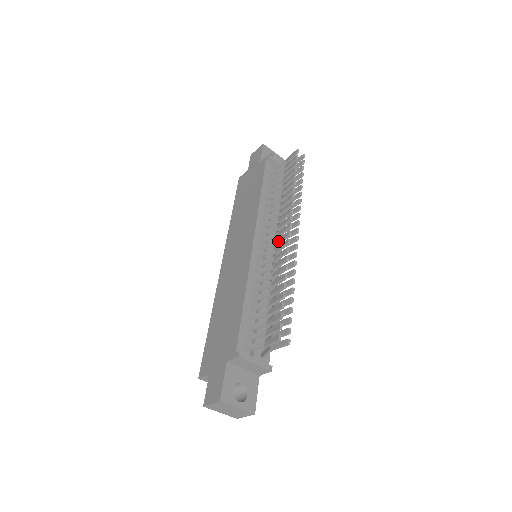
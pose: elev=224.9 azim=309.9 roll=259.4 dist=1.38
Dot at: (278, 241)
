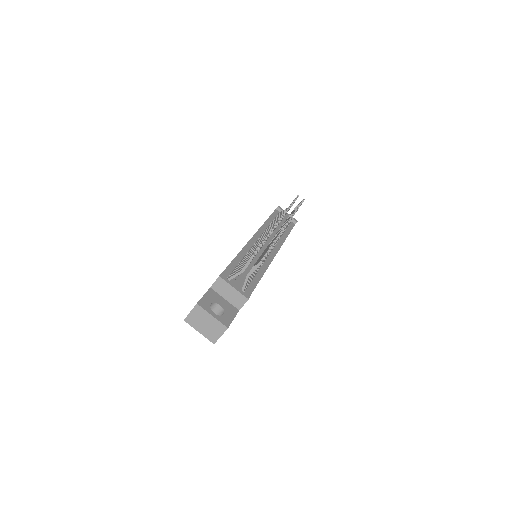
Dot at: occluded
